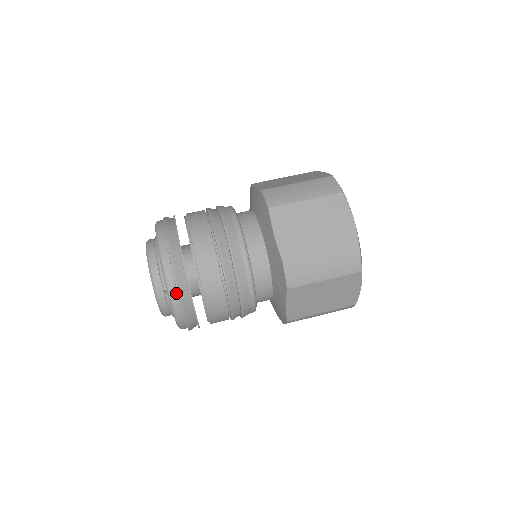
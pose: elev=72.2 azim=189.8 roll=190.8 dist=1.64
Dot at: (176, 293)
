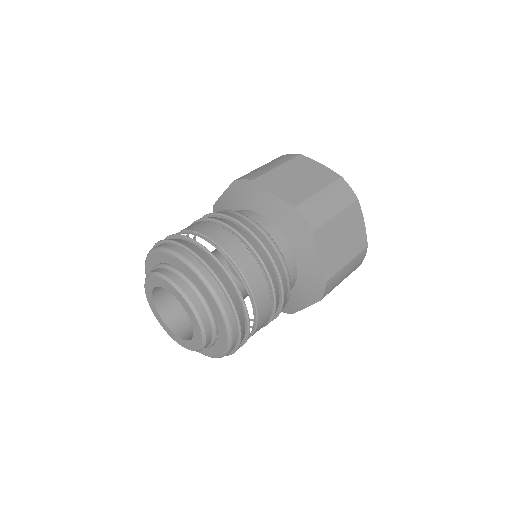
Dot at: (236, 340)
